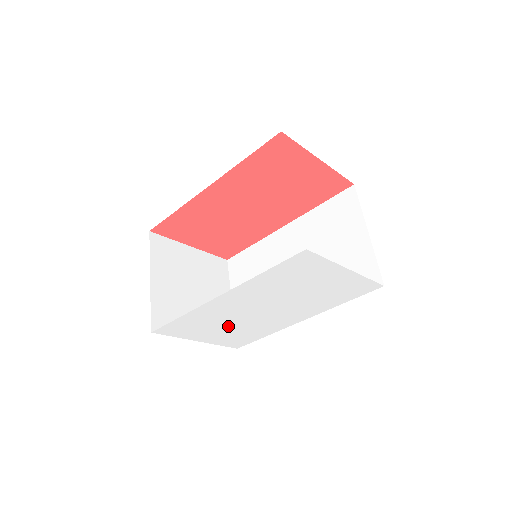
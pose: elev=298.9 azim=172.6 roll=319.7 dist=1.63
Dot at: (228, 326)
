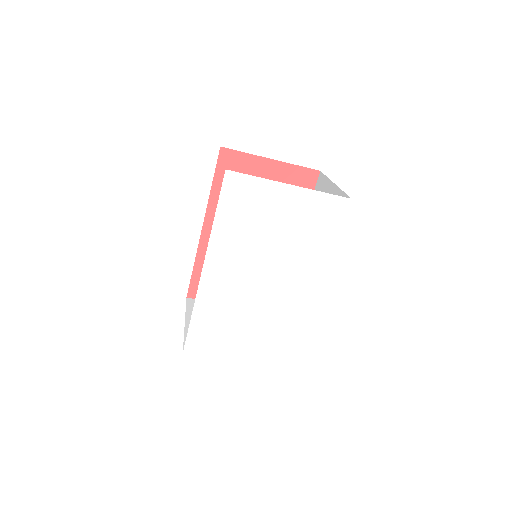
Dot at: (249, 322)
